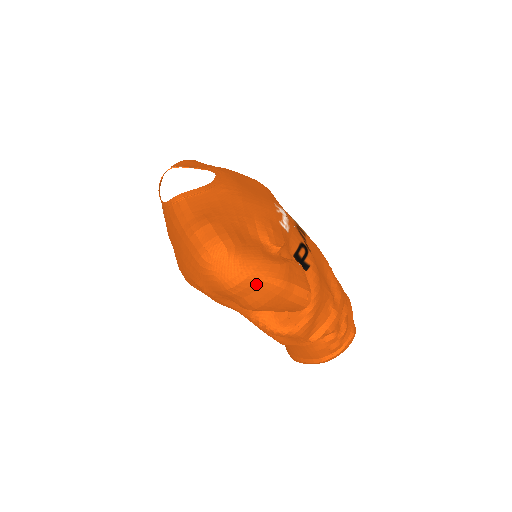
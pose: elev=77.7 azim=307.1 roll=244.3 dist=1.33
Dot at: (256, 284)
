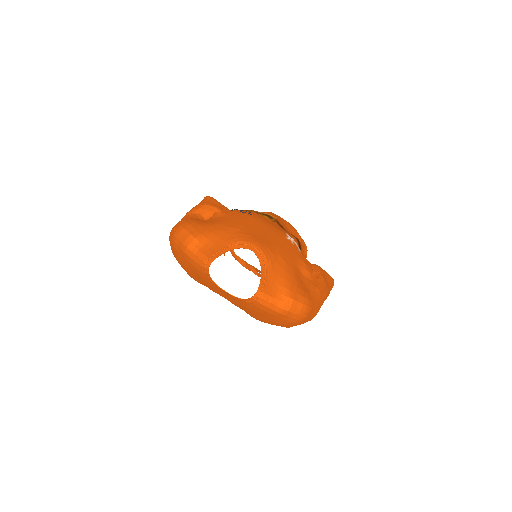
Dot at: occluded
